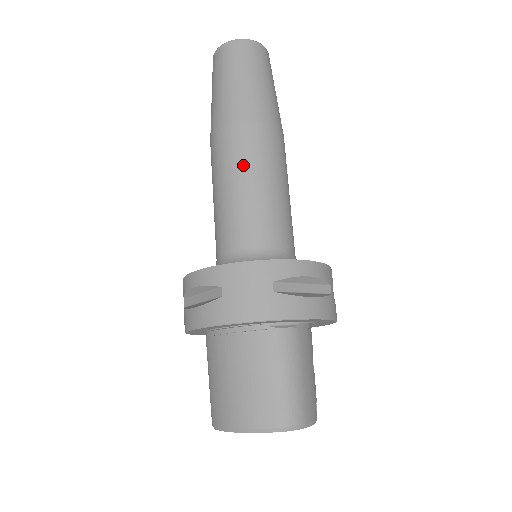
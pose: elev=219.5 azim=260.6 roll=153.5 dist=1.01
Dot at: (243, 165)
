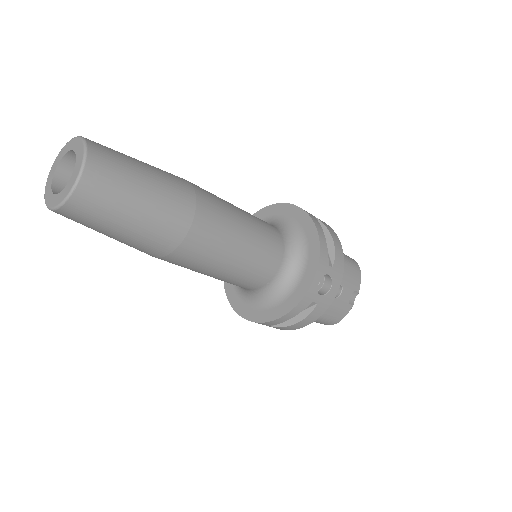
Dot at: occluded
